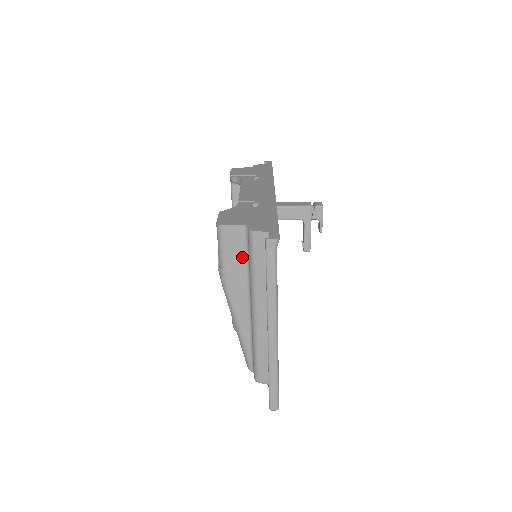
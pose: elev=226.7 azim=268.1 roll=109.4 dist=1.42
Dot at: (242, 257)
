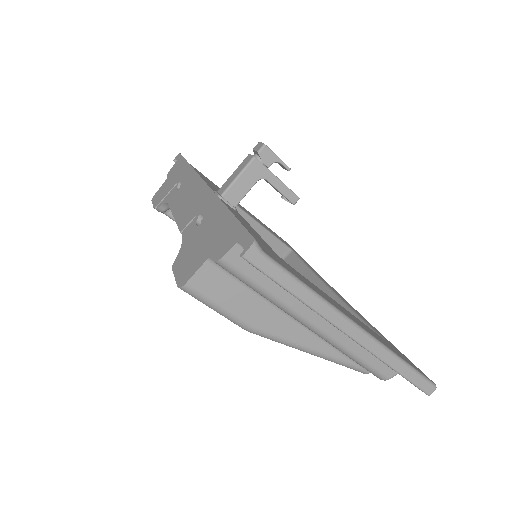
Dot at: (241, 291)
